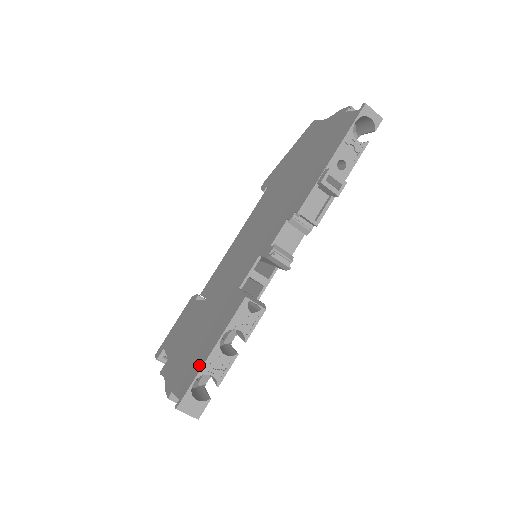
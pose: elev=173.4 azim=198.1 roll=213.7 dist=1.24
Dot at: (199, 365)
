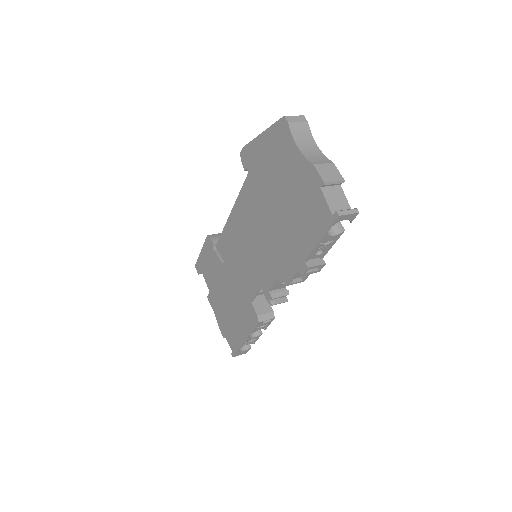
Dot at: (239, 341)
